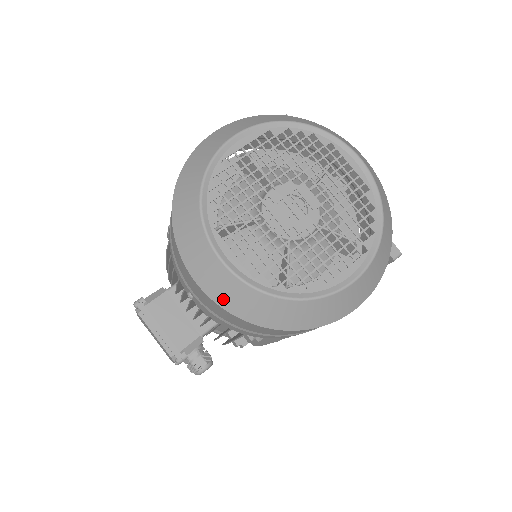
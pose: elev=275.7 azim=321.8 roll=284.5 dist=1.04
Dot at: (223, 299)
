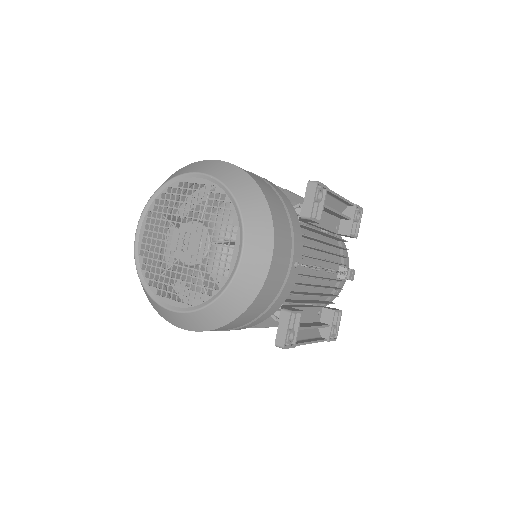
Dot at: occluded
